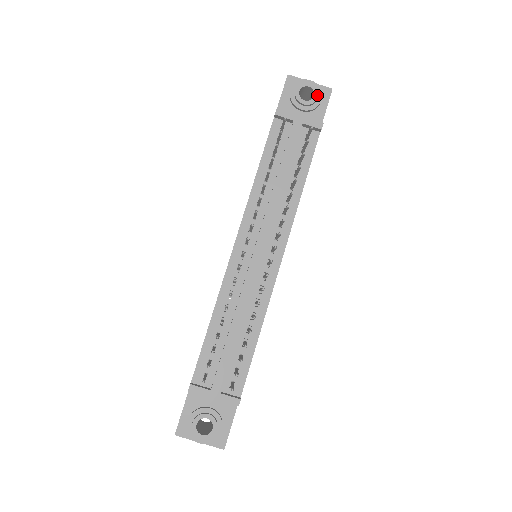
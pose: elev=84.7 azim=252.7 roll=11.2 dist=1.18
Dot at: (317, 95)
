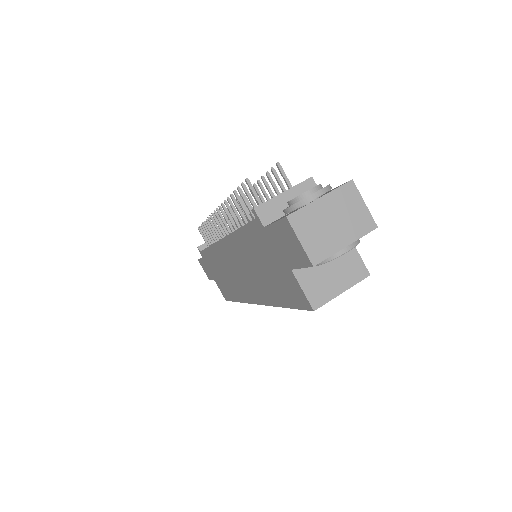
Dot at: occluded
